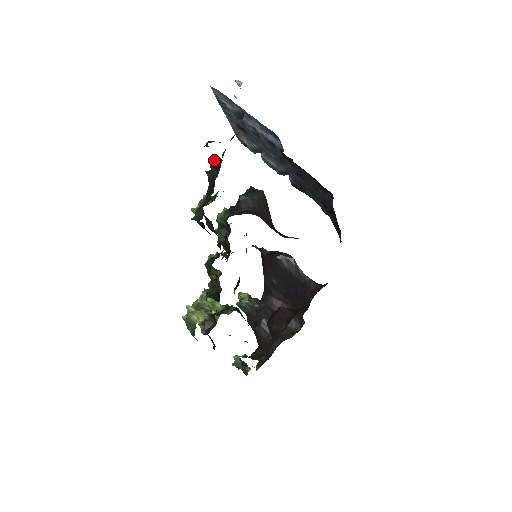
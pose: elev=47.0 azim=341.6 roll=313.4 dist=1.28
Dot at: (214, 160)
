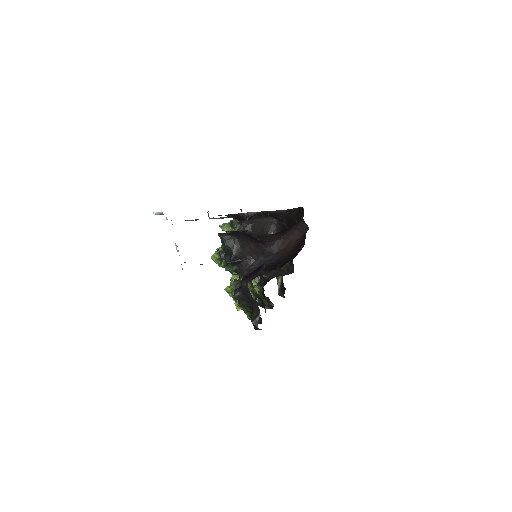
Dot at: (234, 296)
